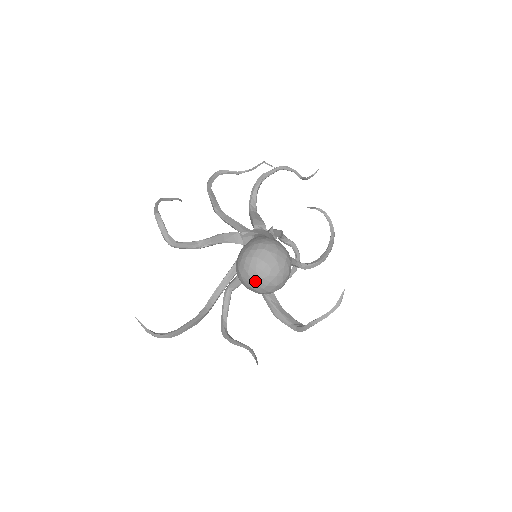
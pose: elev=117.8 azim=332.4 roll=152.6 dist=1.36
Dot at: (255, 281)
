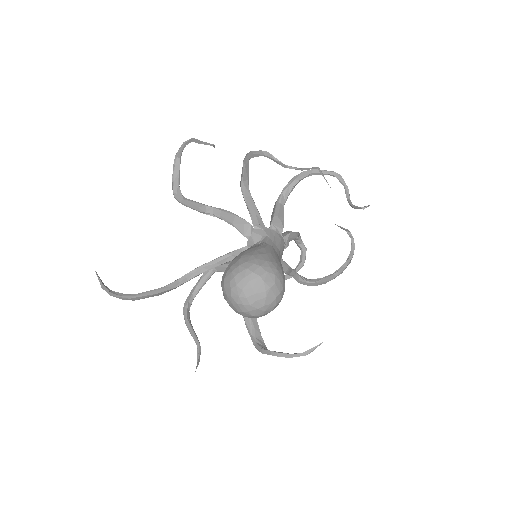
Dot at: (234, 301)
